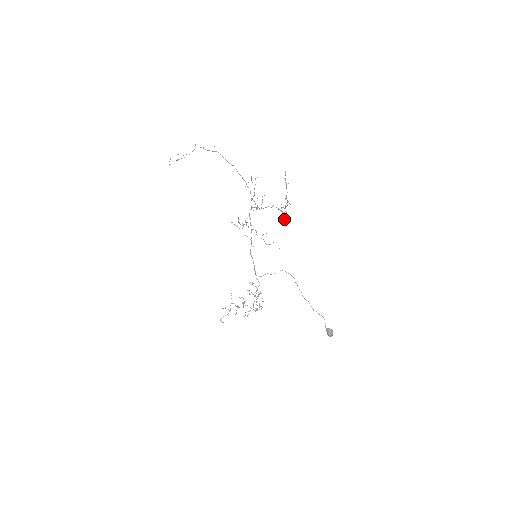
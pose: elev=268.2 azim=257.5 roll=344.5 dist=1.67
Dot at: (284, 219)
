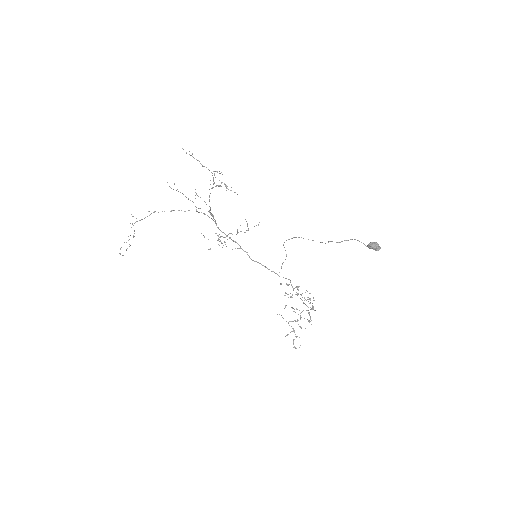
Dot at: occluded
